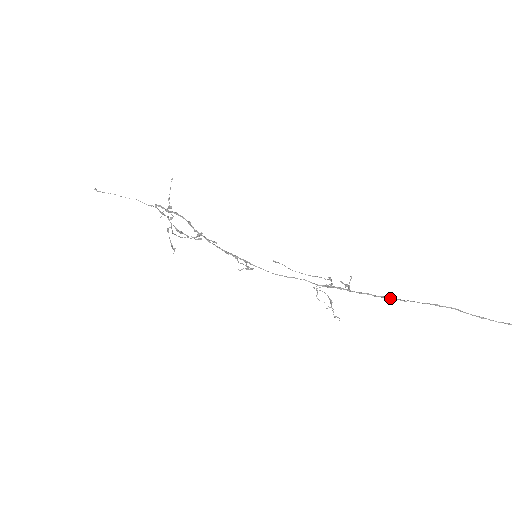
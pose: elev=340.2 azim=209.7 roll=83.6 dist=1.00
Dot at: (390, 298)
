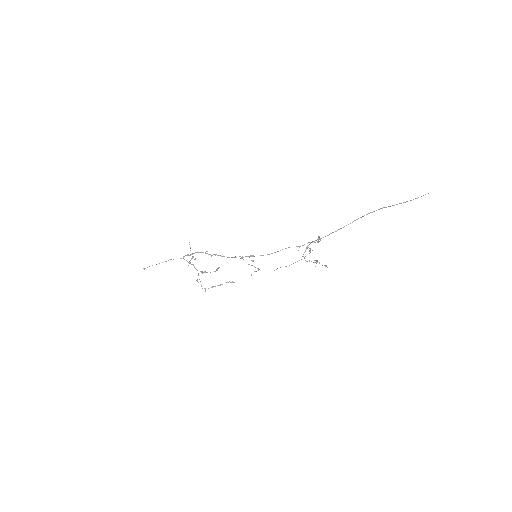
Dot at: (344, 226)
